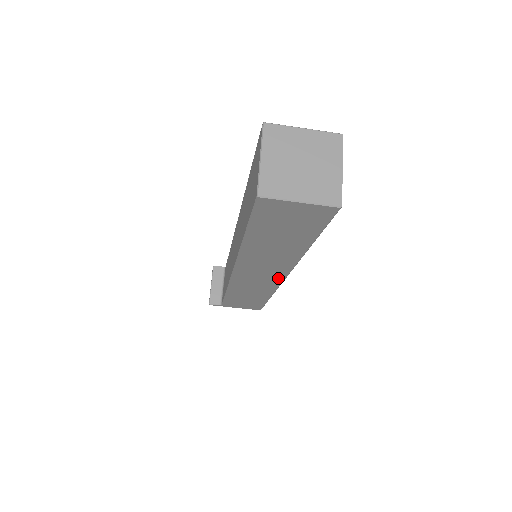
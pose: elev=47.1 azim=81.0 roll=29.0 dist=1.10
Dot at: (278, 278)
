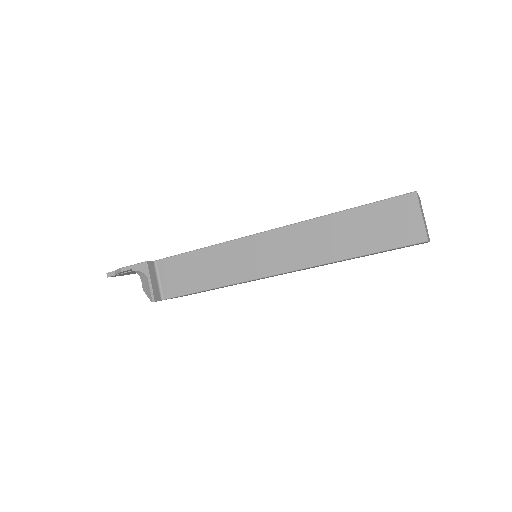
Dot at: (286, 273)
